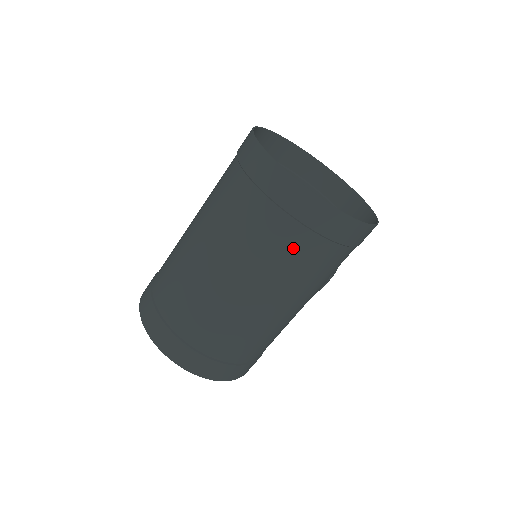
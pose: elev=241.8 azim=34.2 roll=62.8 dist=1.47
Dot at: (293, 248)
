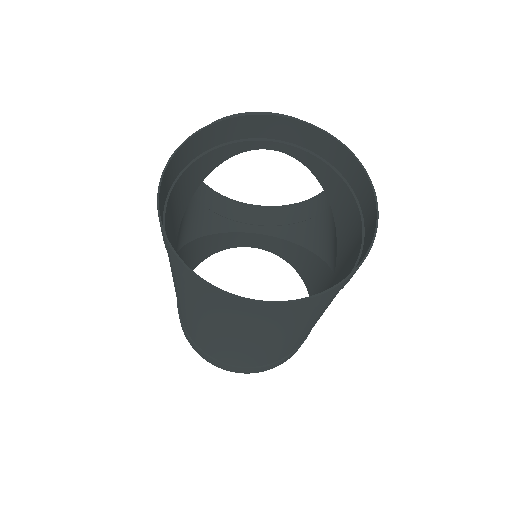
Dot at: (304, 317)
